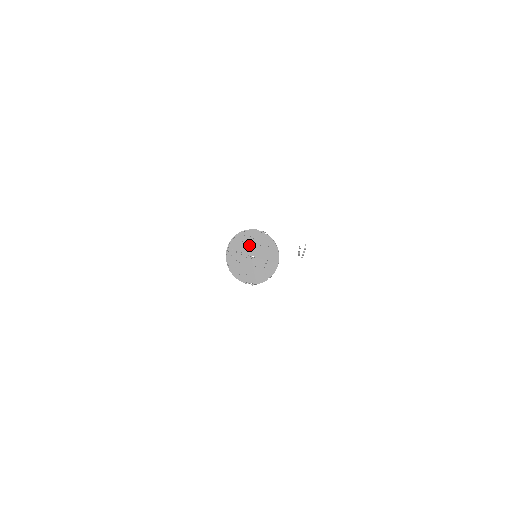
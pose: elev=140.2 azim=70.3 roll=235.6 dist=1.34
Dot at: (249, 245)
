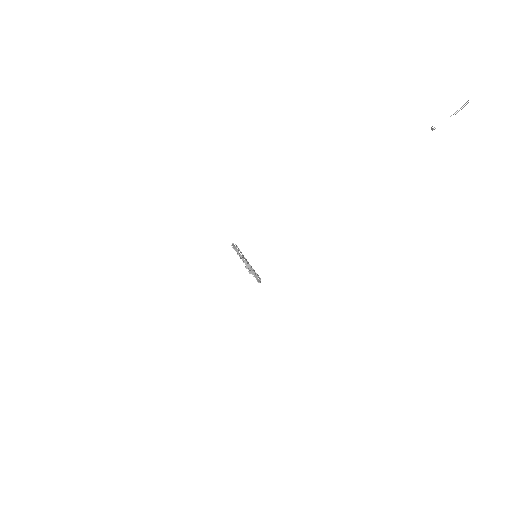
Dot at: occluded
